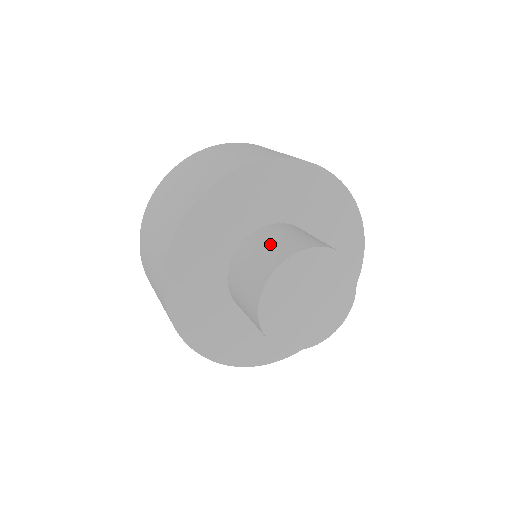
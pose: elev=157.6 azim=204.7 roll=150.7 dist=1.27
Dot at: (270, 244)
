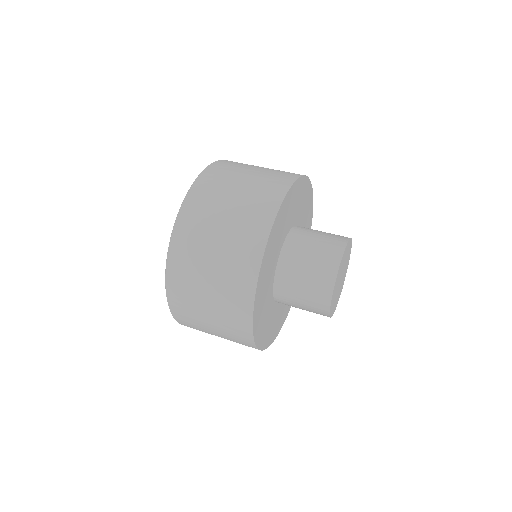
Dot at: (323, 232)
